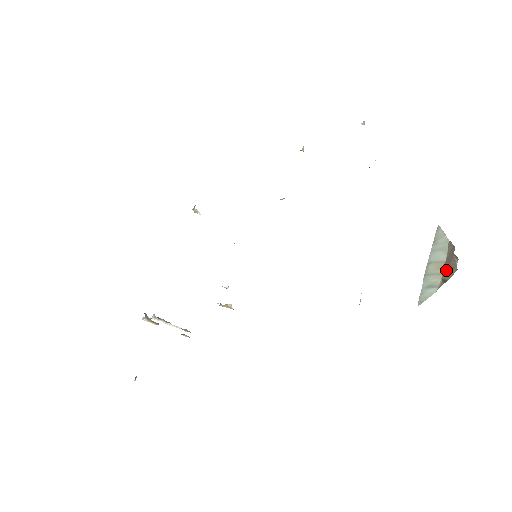
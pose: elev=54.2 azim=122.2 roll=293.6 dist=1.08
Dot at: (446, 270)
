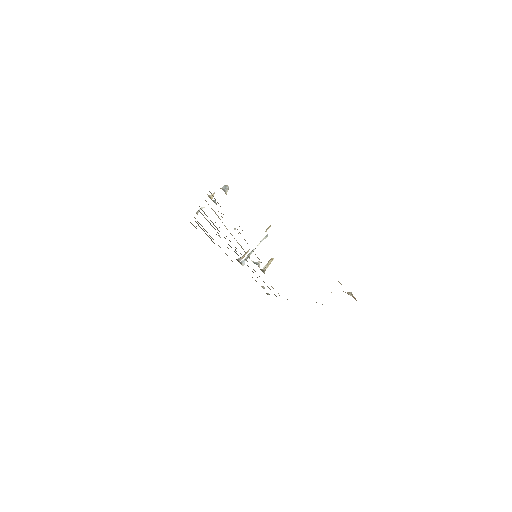
Dot at: occluded
